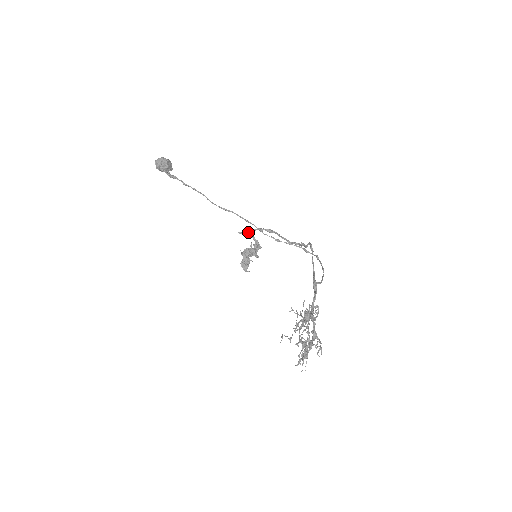
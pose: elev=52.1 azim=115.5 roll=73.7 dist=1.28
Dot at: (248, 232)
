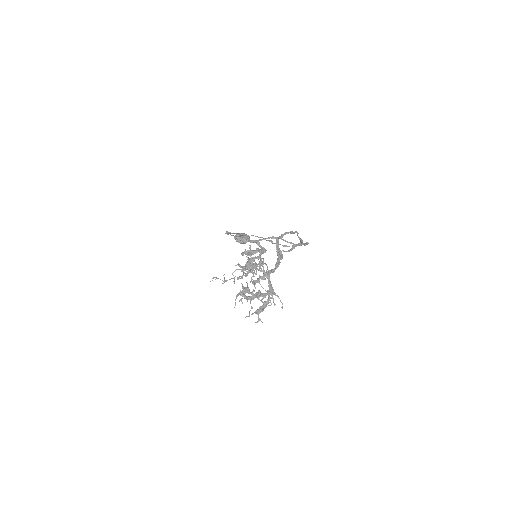
Dot at: (253, 241)
